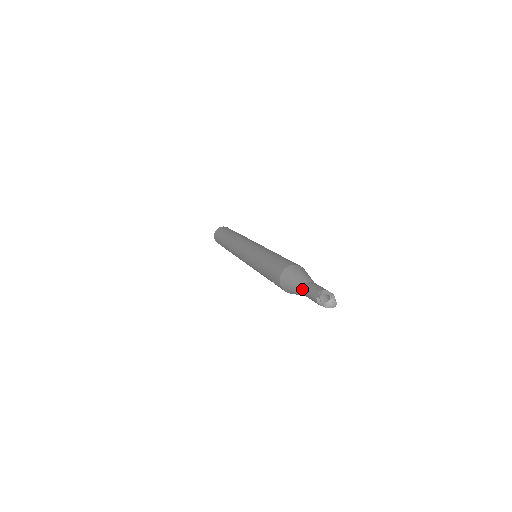
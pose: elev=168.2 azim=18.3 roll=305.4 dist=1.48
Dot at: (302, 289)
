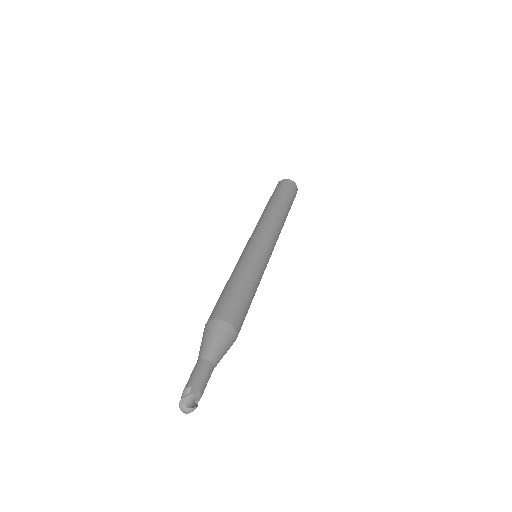
Dot at: occluded
